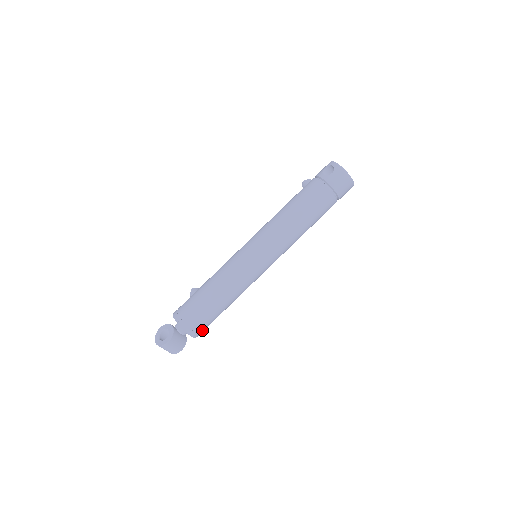
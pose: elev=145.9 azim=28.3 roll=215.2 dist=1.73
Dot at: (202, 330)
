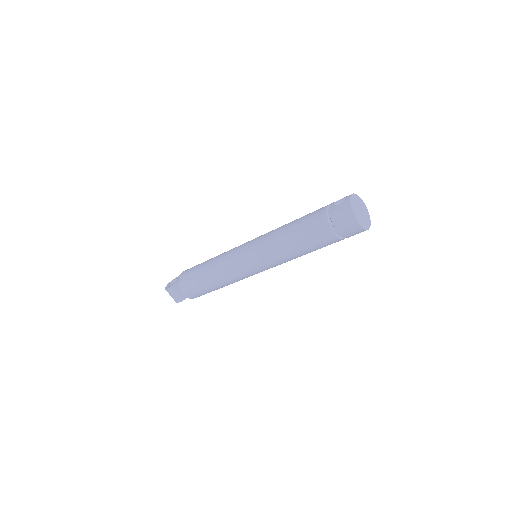
Dot at: (194, 294)
